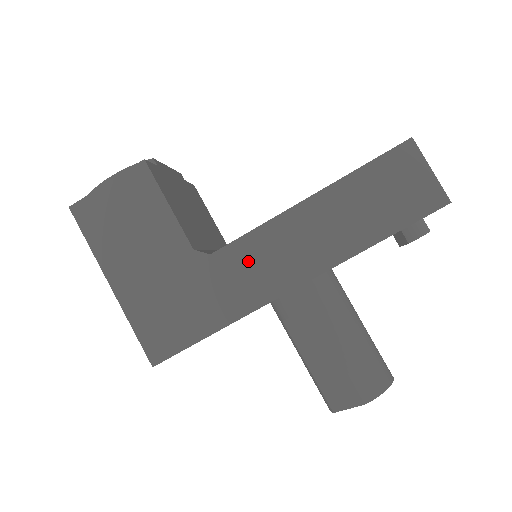
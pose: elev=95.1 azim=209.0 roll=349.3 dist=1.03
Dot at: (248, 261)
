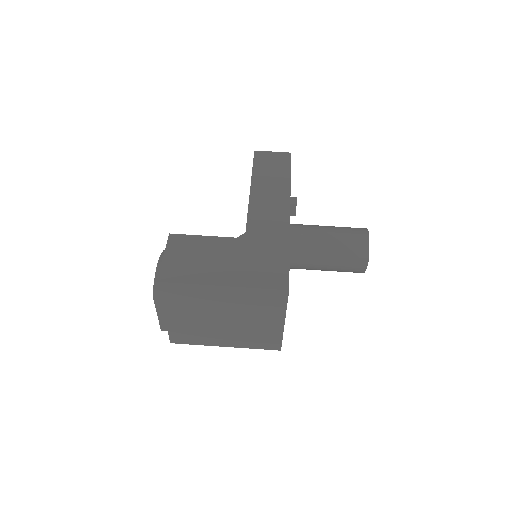
Dot at: (262, 220)
